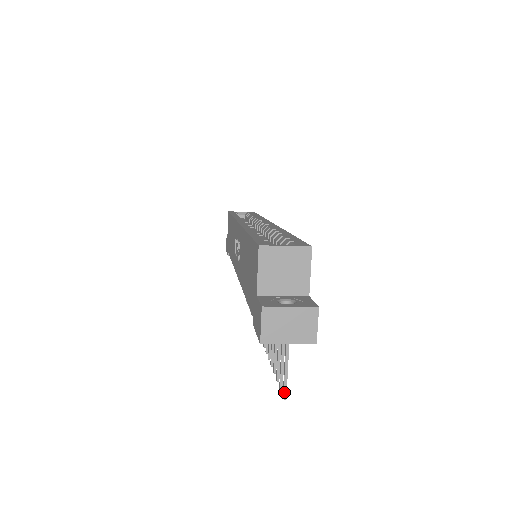
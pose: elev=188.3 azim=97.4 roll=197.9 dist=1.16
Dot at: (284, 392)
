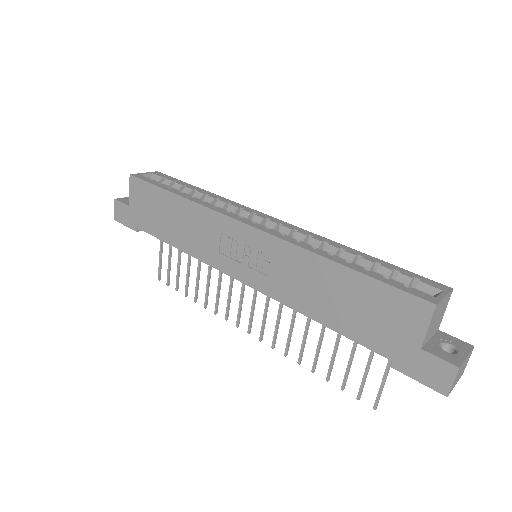
Dot at: (377, 405)
